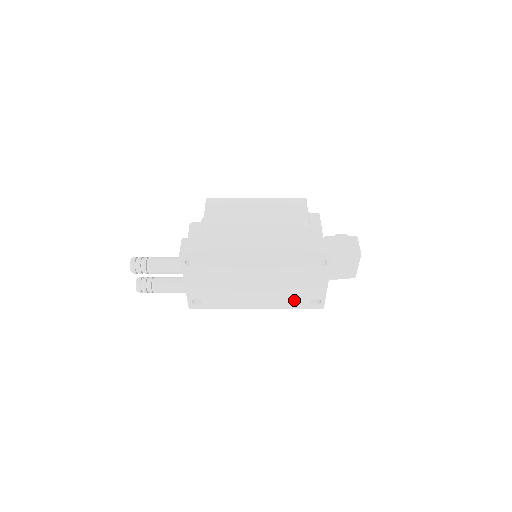
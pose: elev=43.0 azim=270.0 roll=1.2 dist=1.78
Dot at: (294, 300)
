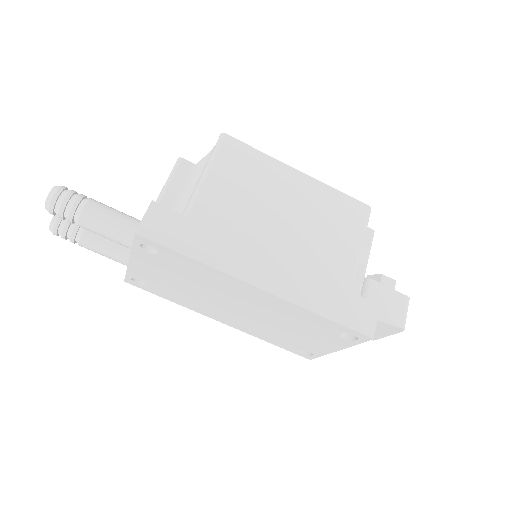
Dot at: (278, 339)
